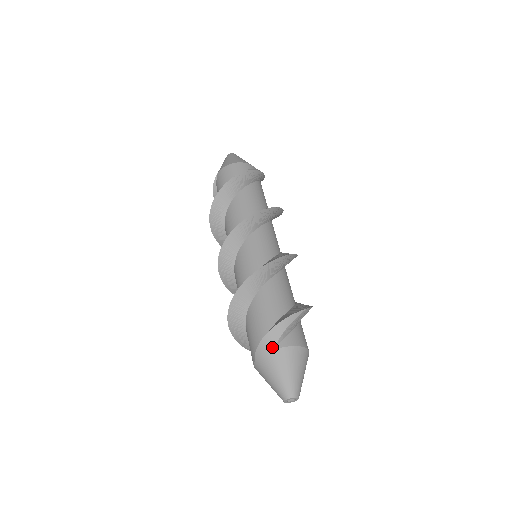
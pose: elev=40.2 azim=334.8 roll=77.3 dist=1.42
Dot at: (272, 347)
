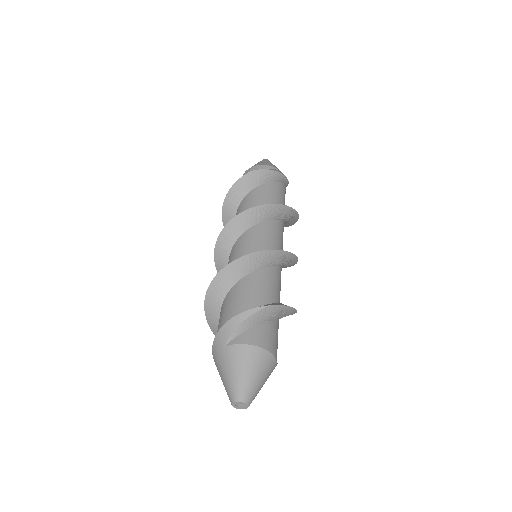
Dot at: (224, 343)
